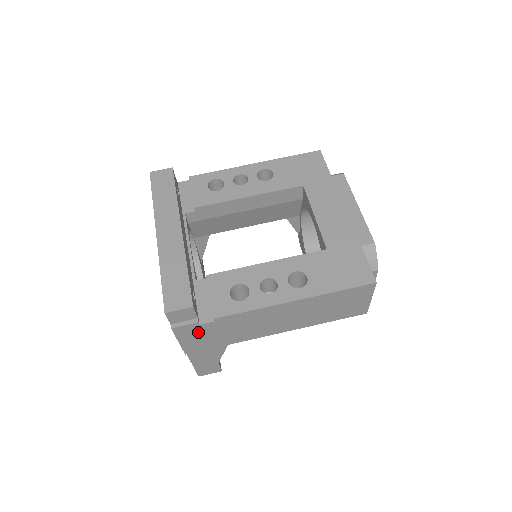
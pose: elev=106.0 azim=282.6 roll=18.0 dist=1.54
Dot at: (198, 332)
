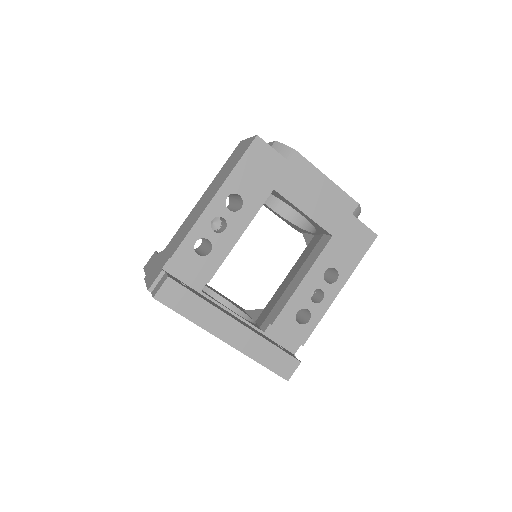
Dot at: occluded
